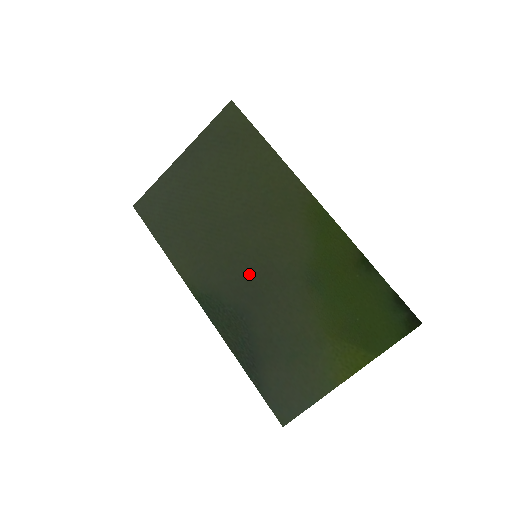
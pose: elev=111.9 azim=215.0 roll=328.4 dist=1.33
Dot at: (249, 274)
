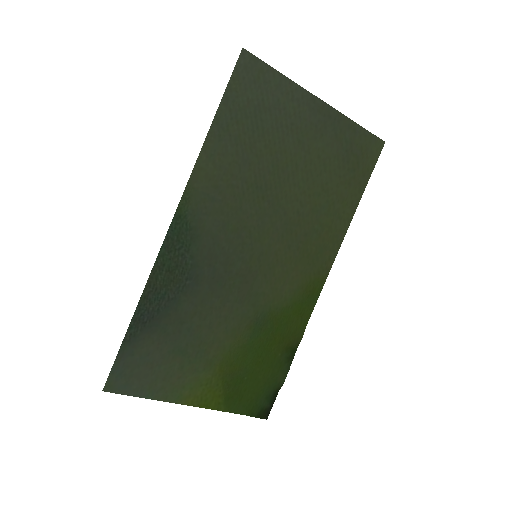
Dot at: (236, 259)
